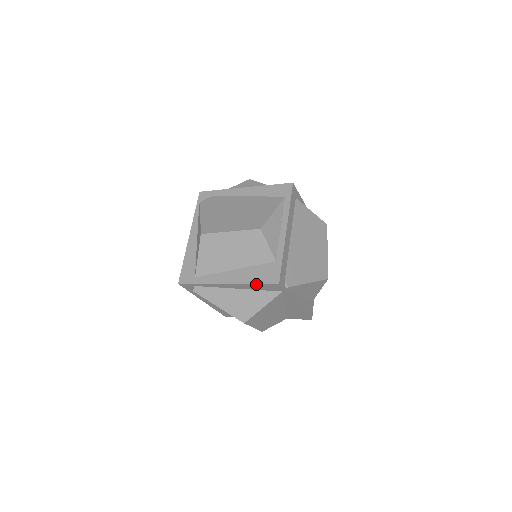
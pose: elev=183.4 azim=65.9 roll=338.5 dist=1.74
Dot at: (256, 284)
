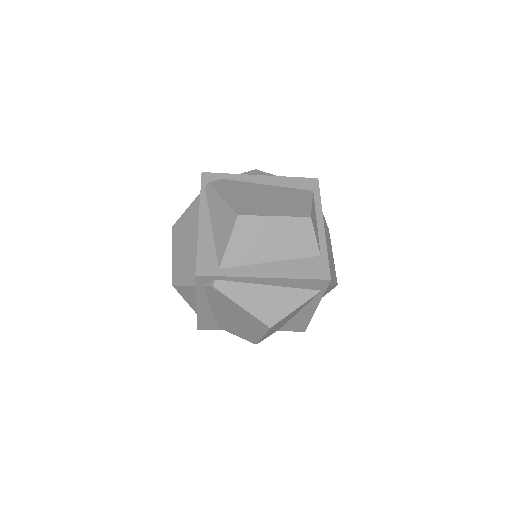
Dot at: (303, 279)
